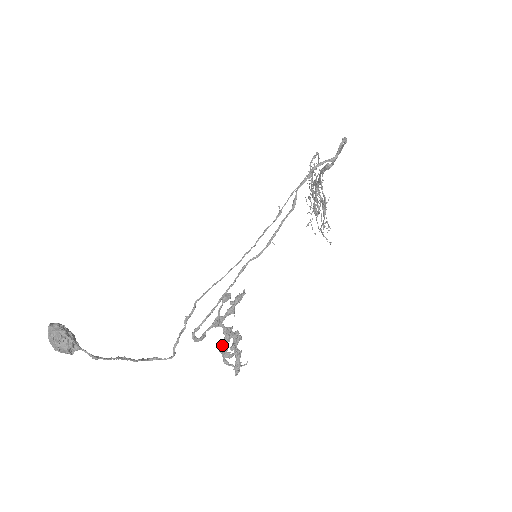
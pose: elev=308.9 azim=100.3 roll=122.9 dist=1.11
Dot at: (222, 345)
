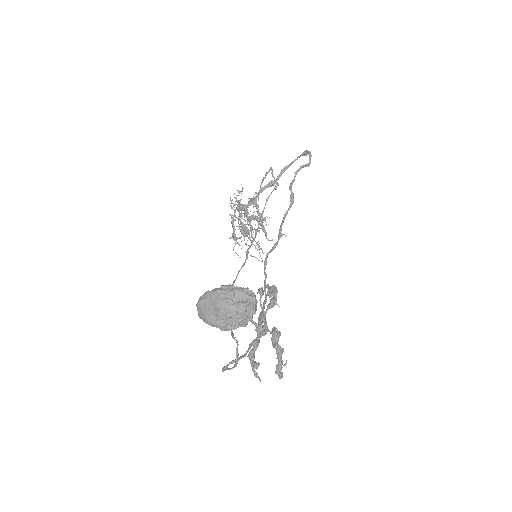
Dot at: (253, 353)
